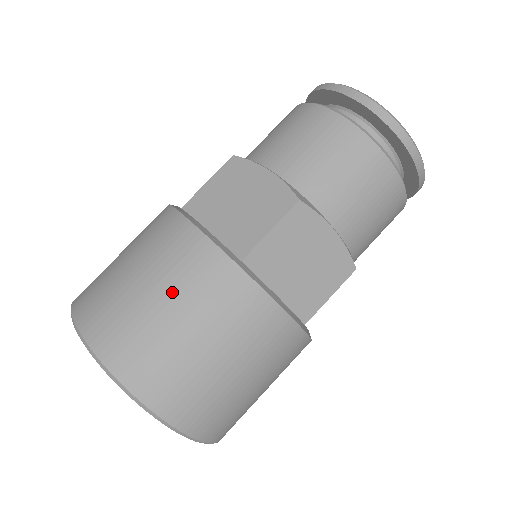
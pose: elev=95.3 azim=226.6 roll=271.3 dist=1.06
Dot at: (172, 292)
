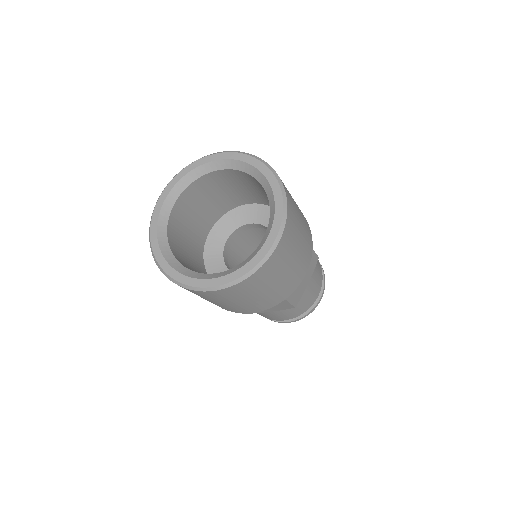
Dot at: occluded
